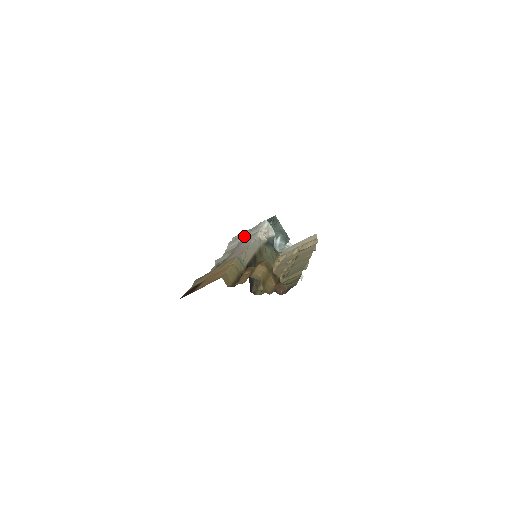
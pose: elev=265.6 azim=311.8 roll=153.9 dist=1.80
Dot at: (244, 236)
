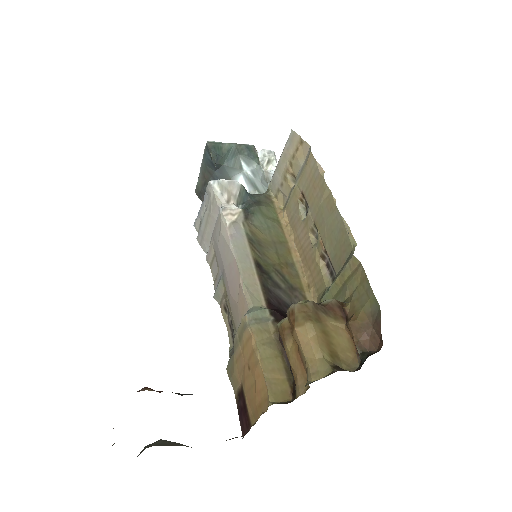
Dot at: (207, 224)
